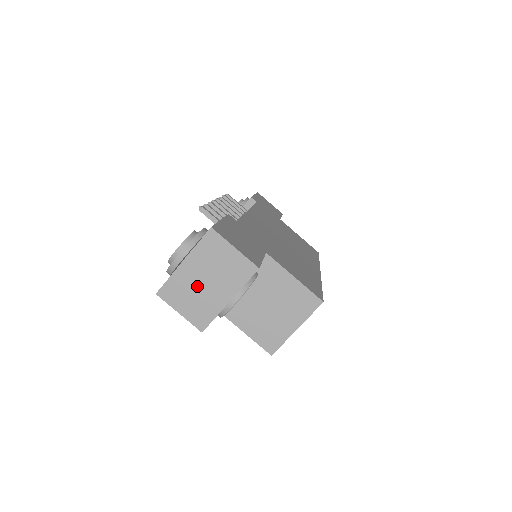
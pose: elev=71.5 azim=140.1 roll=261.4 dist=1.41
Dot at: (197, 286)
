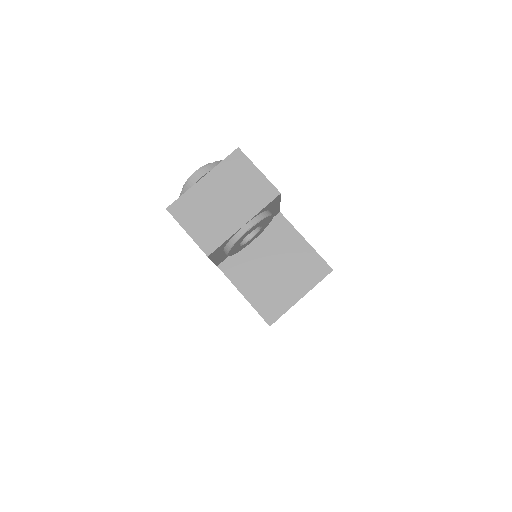
Dot at: (212, 205)
